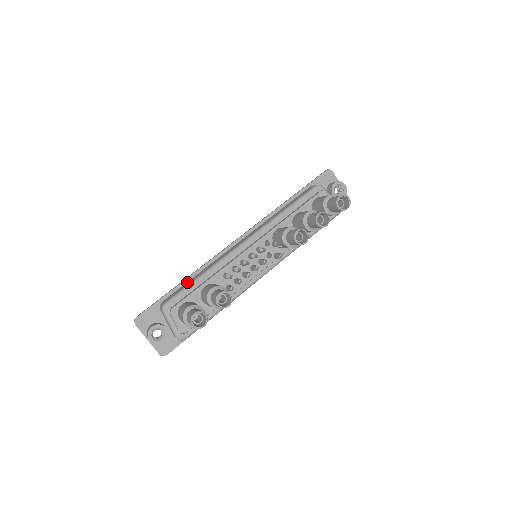
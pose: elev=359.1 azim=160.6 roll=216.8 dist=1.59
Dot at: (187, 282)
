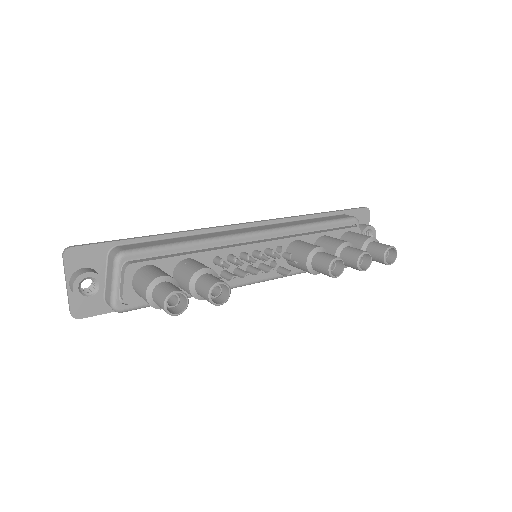
Dot at: (162, 239)
